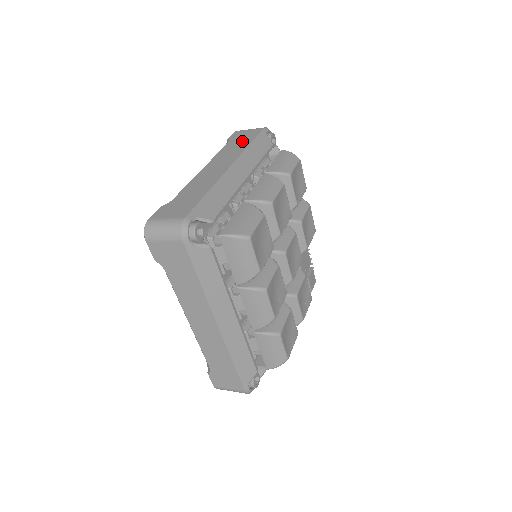
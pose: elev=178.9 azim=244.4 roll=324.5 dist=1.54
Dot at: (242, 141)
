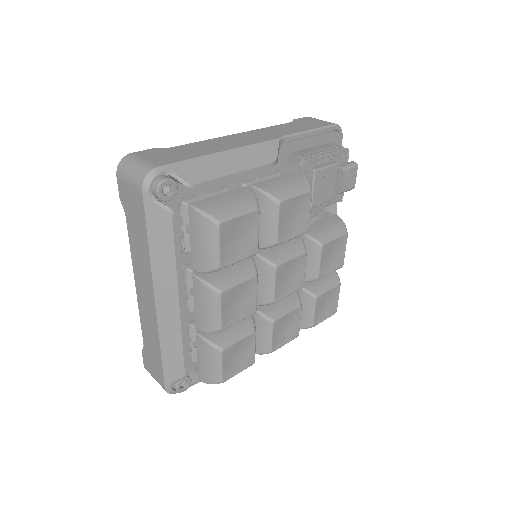
Dot at: (137, 229)
